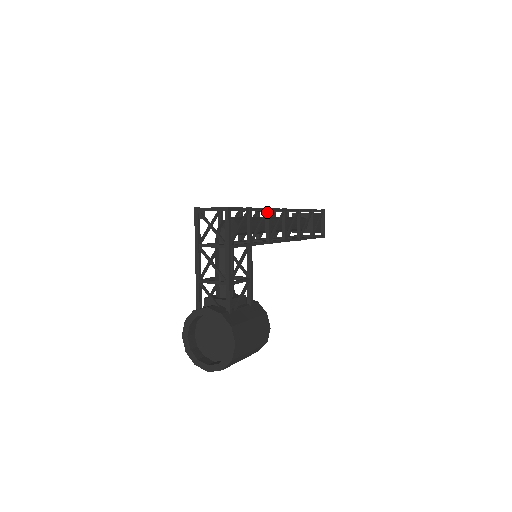
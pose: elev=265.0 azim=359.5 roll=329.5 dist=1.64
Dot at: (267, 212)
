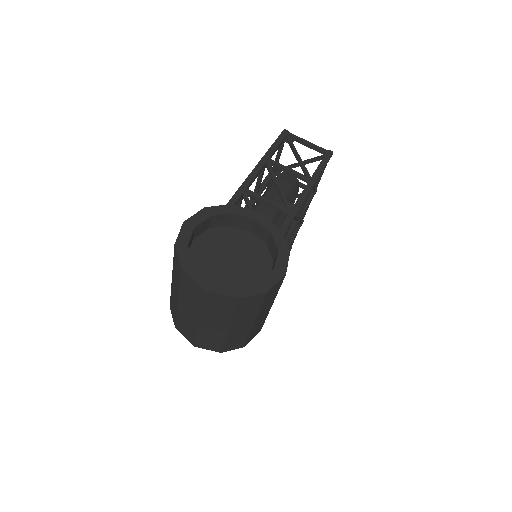
Dot at: (301, 222)
